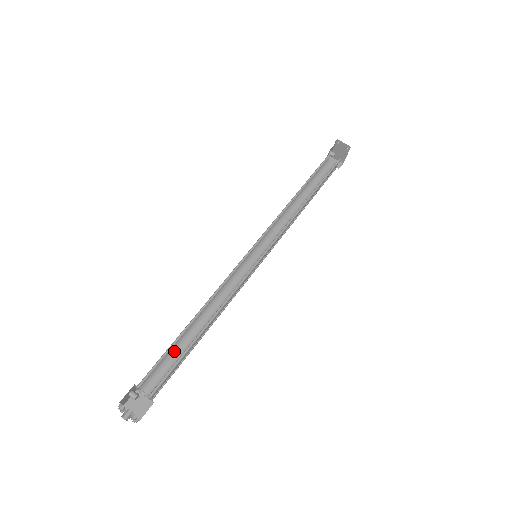
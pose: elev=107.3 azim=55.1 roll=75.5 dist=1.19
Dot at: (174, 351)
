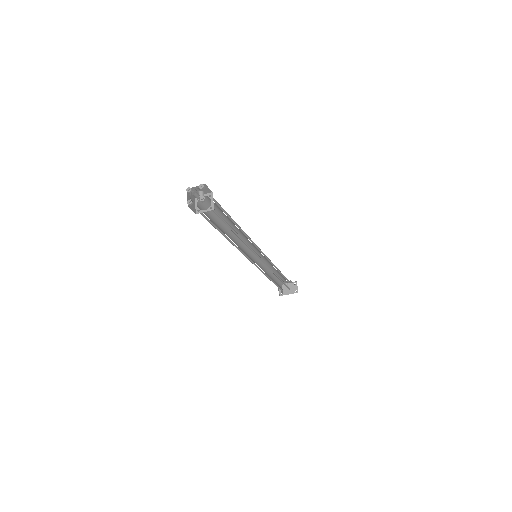
Dot at: (215, 218)
